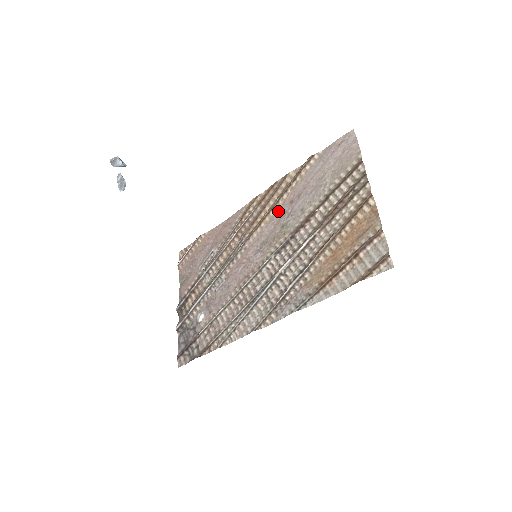
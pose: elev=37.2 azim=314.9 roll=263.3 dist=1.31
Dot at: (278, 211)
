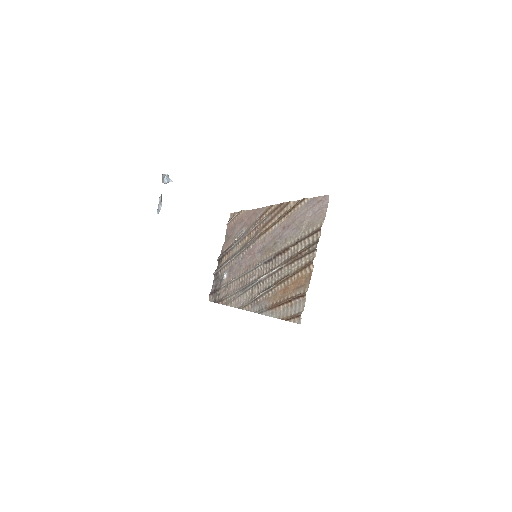
Dot at: (276, 229)
